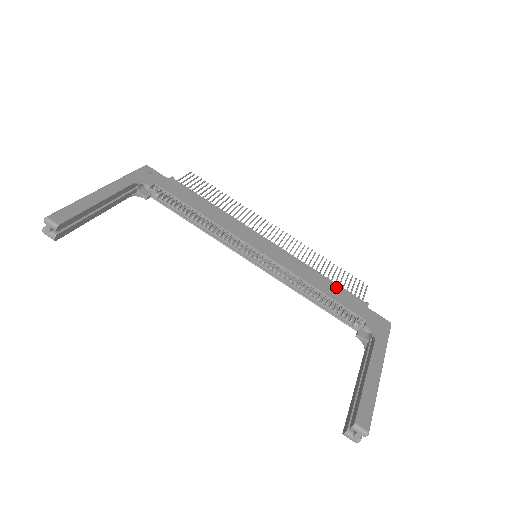
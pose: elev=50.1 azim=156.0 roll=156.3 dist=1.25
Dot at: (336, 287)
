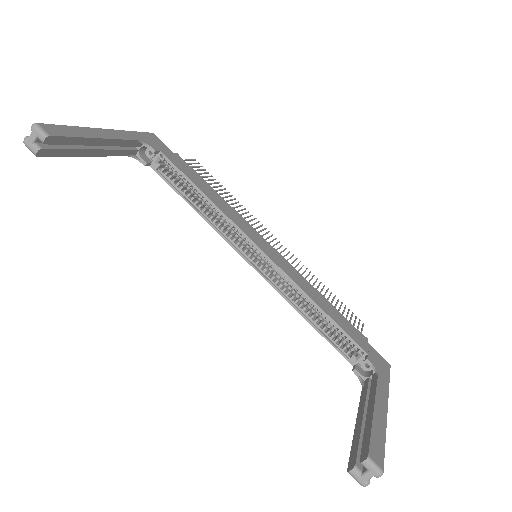
Dot at: (337, 312)
